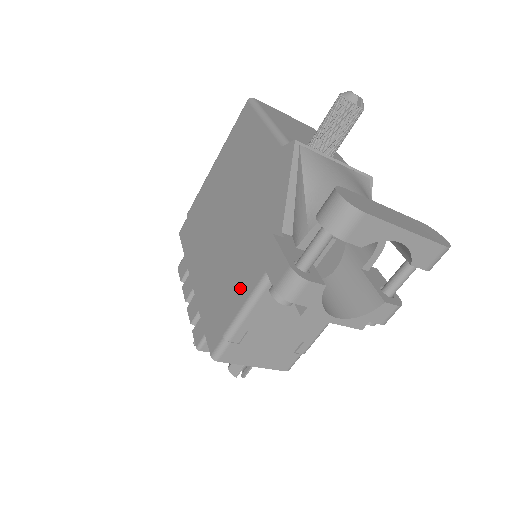
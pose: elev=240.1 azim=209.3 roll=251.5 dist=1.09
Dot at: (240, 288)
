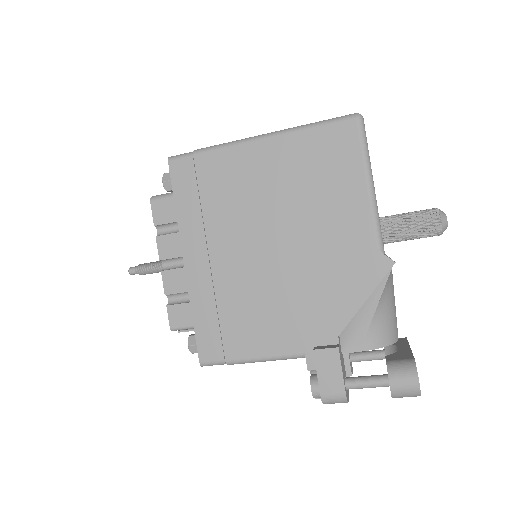
Dot at: (265, 338)
